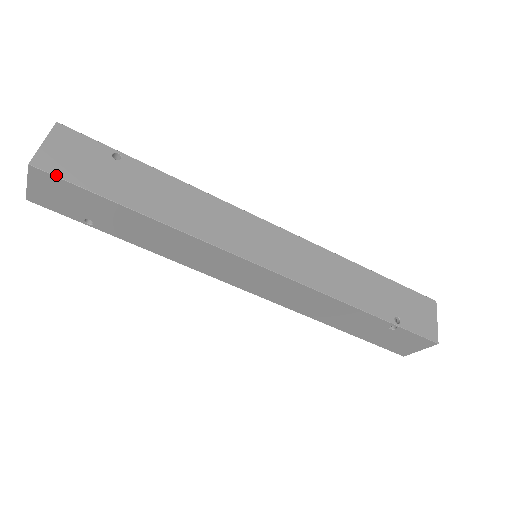
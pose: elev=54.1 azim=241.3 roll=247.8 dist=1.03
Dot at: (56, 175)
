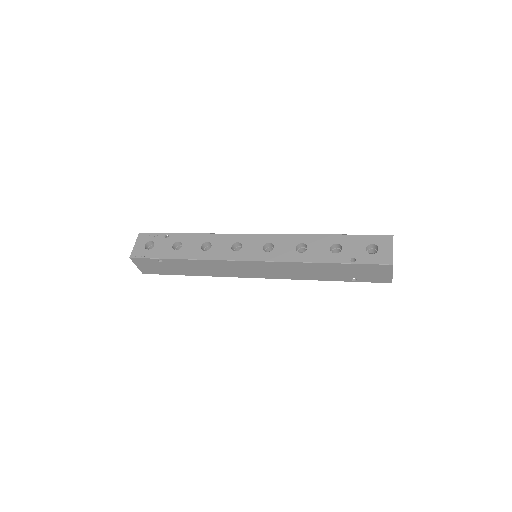
Dot at: occluded
